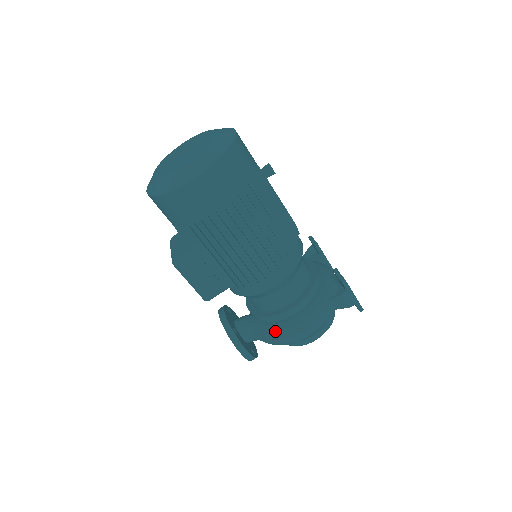
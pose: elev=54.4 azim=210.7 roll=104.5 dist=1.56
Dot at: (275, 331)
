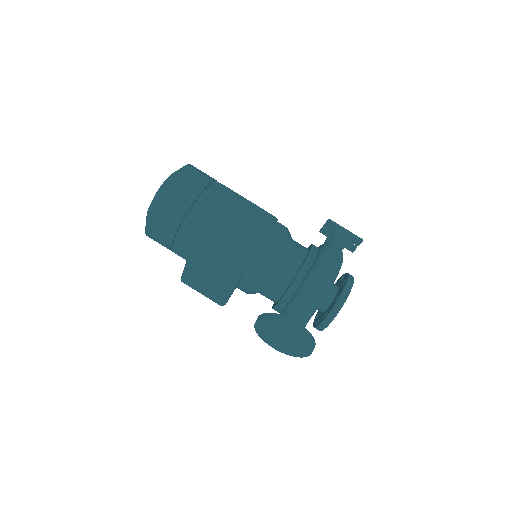
Dot at: (306, 283)
